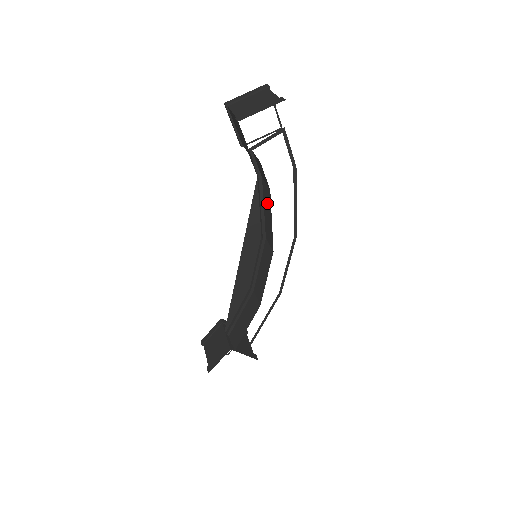
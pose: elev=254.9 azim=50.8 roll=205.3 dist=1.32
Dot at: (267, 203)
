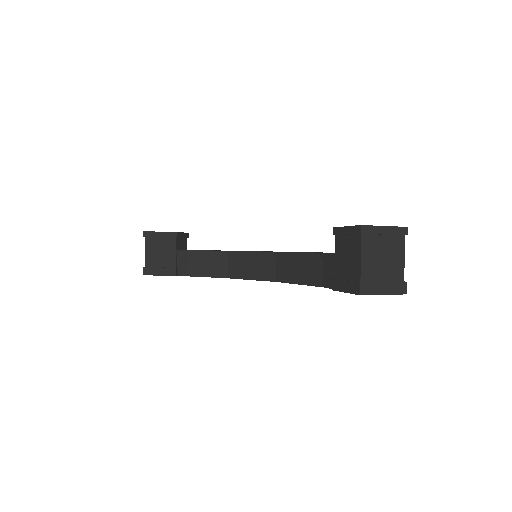
Dot at: (308, 272)
